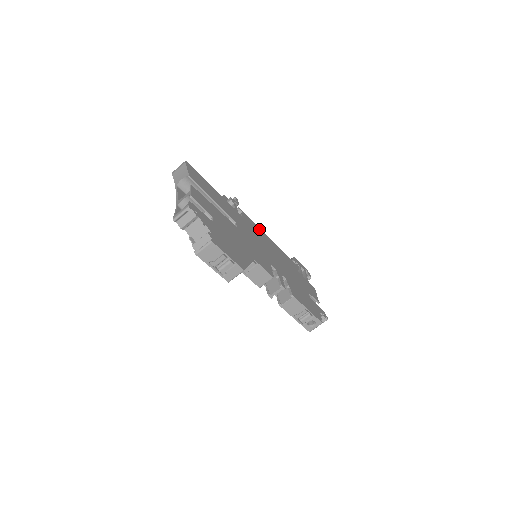
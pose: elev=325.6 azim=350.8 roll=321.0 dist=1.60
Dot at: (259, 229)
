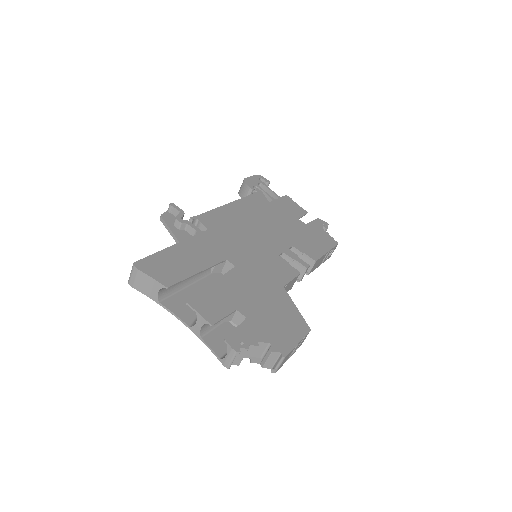
Dot at: (219, 212)
